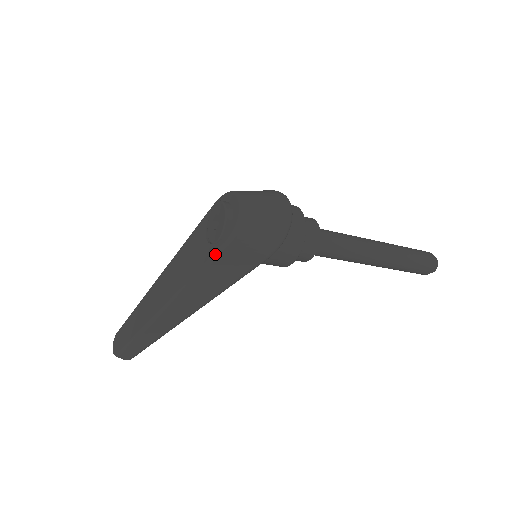
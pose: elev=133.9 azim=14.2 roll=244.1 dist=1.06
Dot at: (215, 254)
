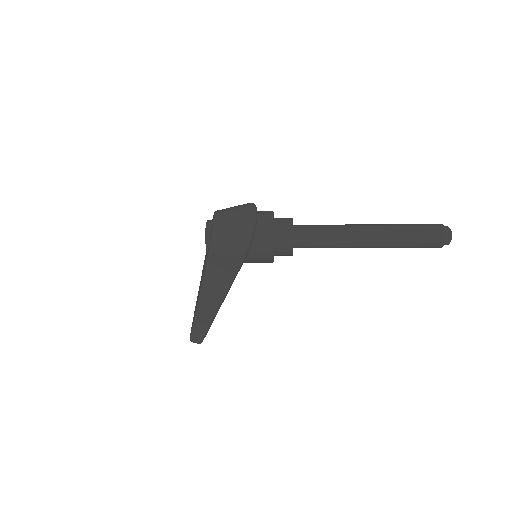
Dot at: (206, 262)
